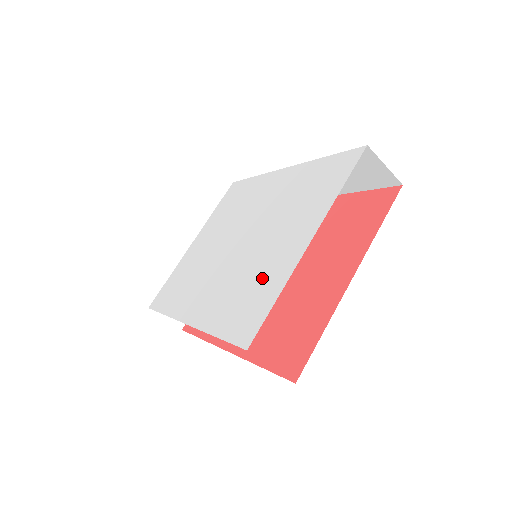
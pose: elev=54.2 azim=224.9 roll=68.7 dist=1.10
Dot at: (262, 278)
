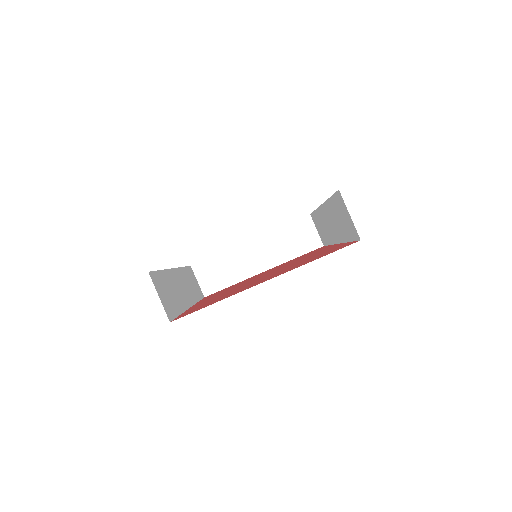
Dot at: occluded
